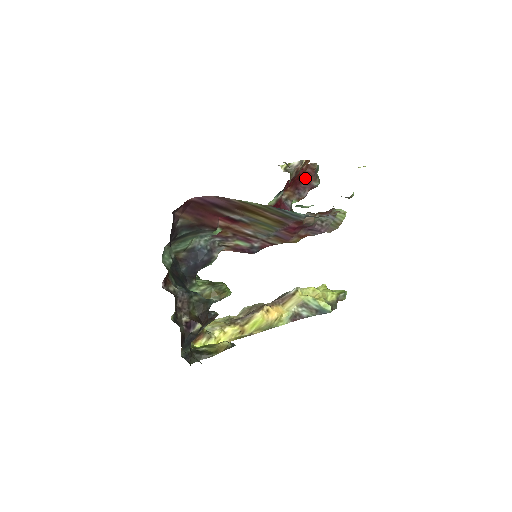
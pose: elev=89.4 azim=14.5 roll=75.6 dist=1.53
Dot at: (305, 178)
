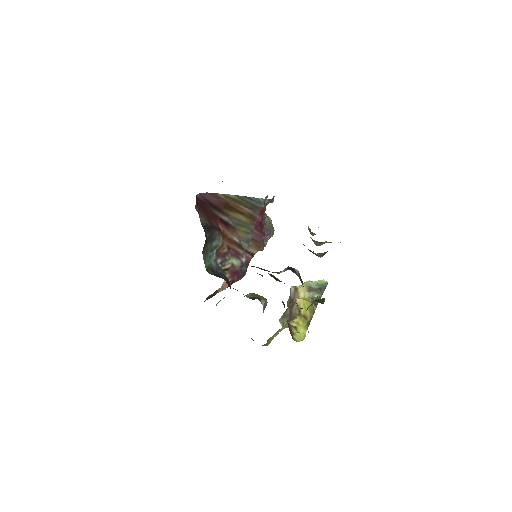
Dot at: occluded
